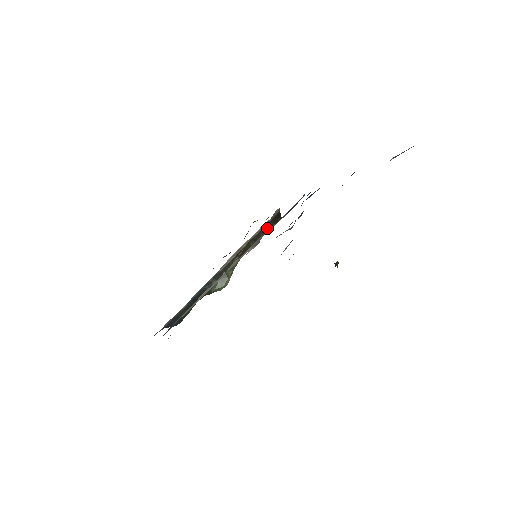
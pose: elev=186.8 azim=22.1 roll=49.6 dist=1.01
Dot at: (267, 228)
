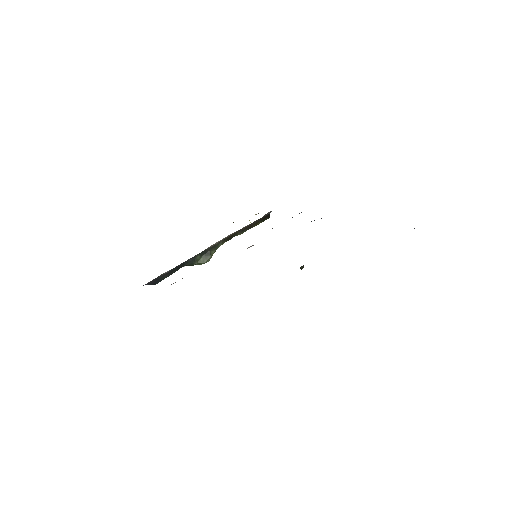
Dot at: (255, 223)
